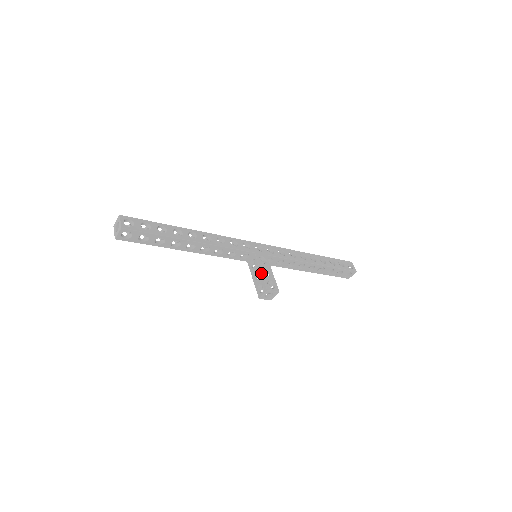
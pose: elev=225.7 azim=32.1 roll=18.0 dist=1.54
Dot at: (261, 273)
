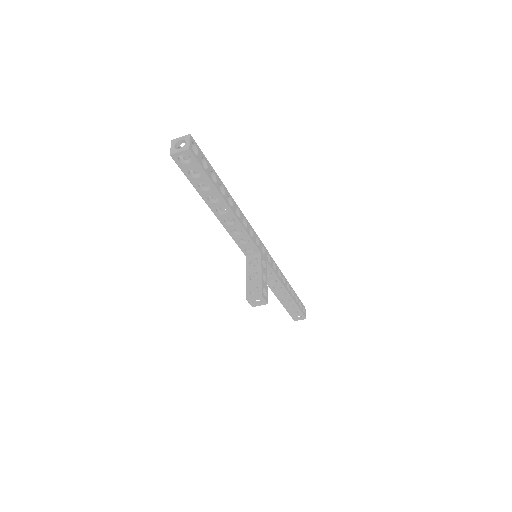
Dot at: (261, 276)
